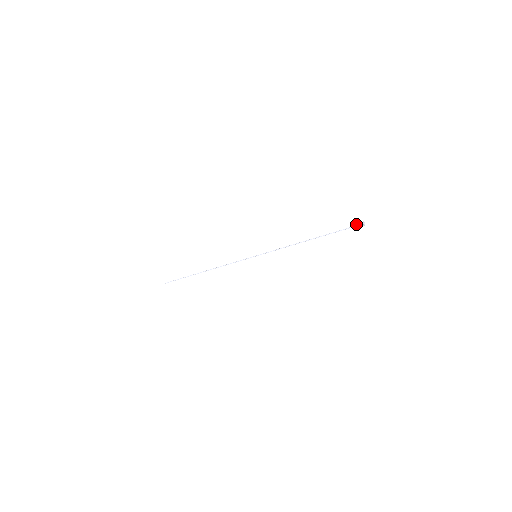
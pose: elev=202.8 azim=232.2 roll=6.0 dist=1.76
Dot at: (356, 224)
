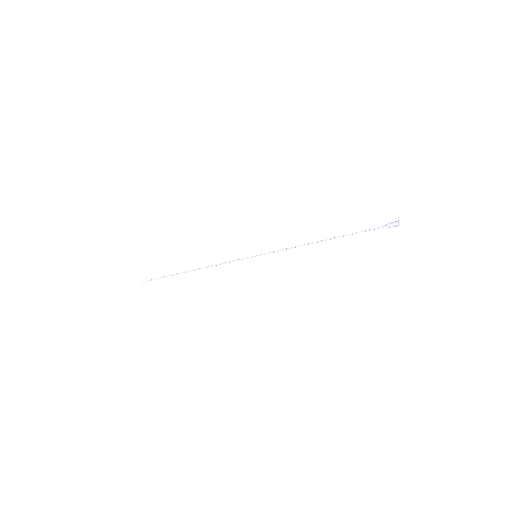
Dot at: (389, 226)
